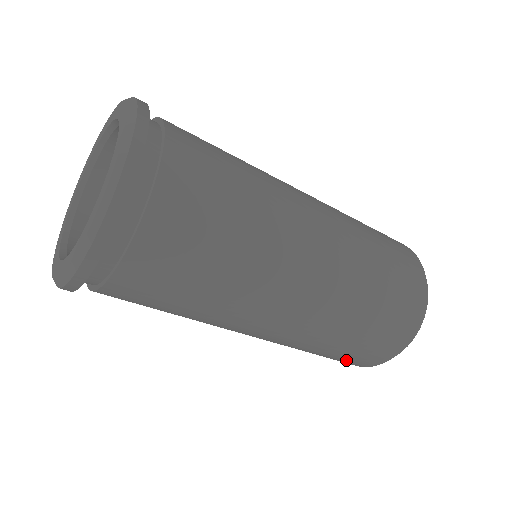
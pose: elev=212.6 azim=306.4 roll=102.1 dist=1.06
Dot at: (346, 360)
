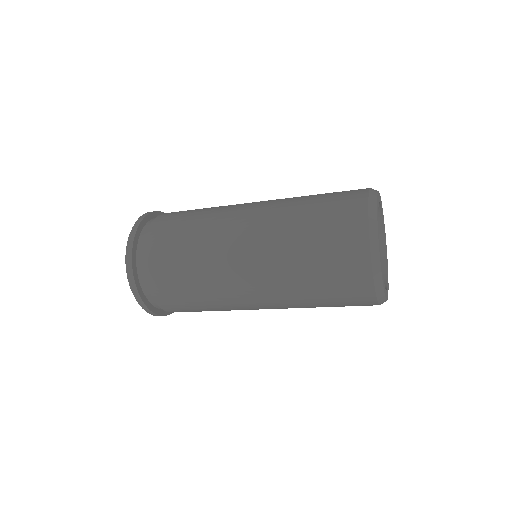
Dot at: occluded
